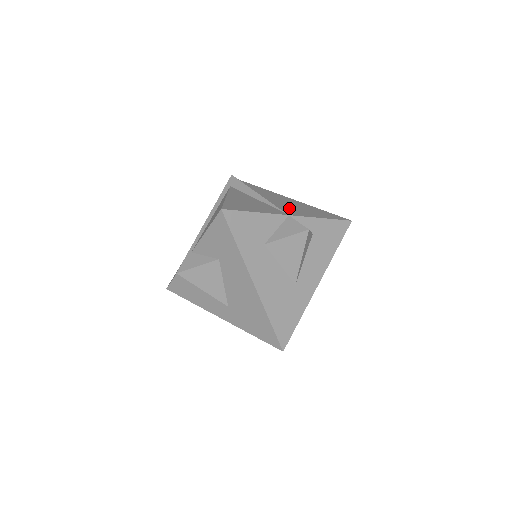
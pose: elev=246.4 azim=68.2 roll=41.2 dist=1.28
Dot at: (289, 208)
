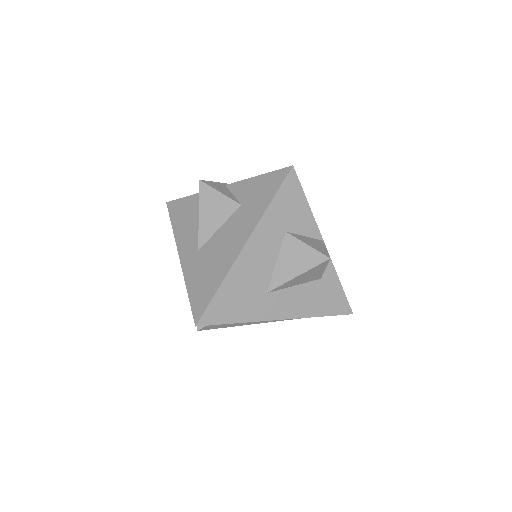
Dot at: occluded
